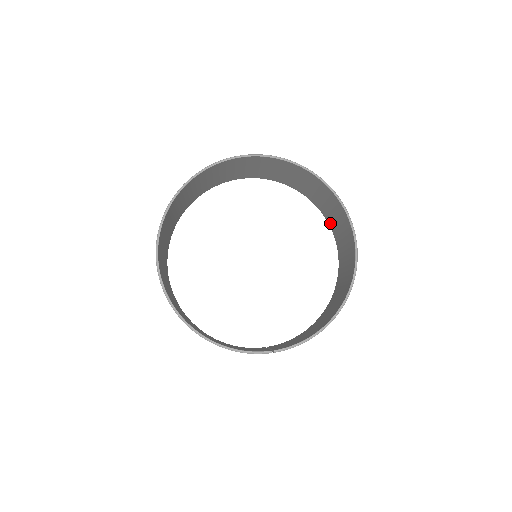
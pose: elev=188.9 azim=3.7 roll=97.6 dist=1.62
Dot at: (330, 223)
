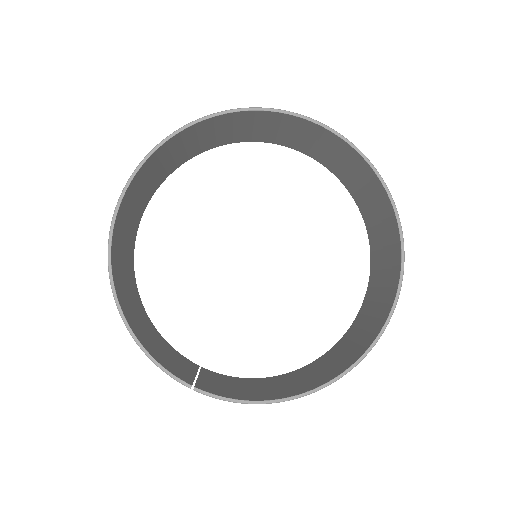
Dot at: (372, 274)
